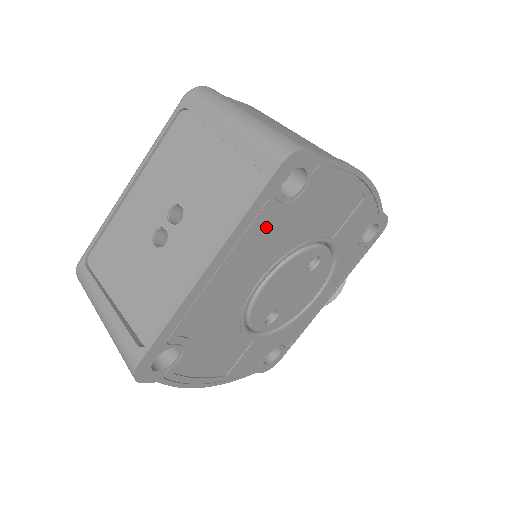
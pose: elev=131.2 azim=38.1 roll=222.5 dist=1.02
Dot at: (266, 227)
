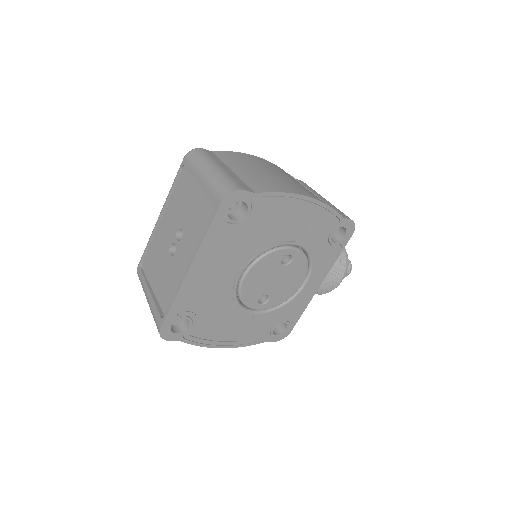
Dot at: (228, 240)
